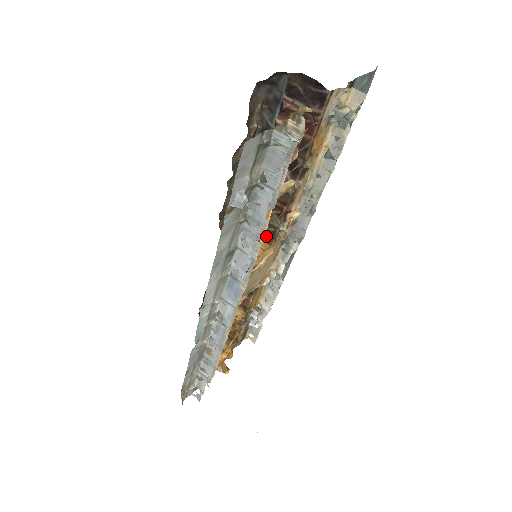
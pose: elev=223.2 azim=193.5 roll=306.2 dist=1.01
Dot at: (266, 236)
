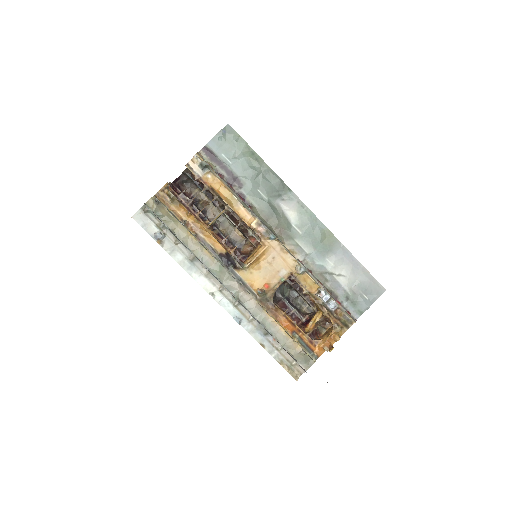
Dot at: (219, 242)
